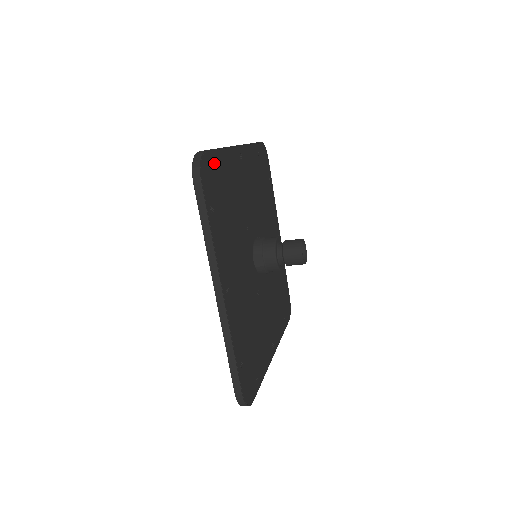
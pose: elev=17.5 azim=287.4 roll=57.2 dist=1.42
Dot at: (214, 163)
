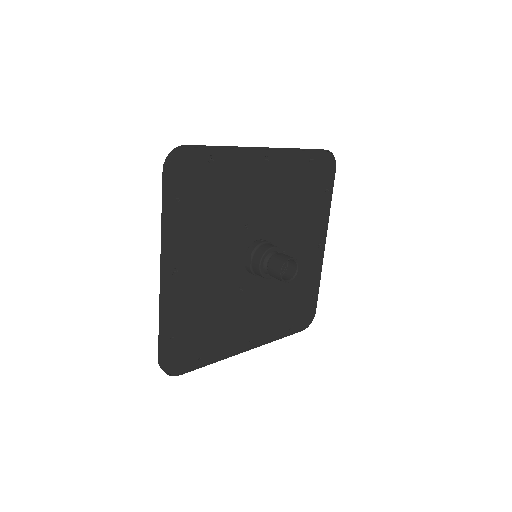
Dot at: (202, 159)
